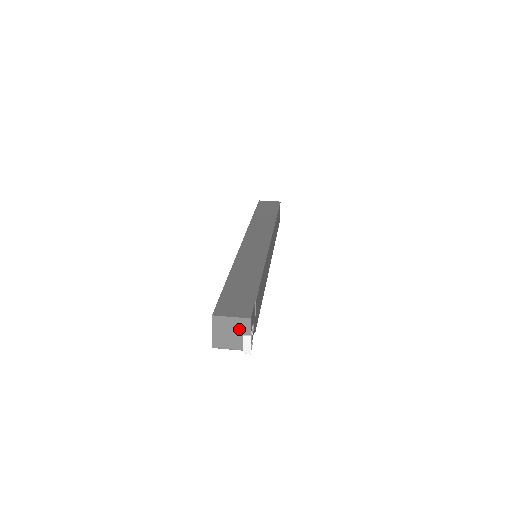
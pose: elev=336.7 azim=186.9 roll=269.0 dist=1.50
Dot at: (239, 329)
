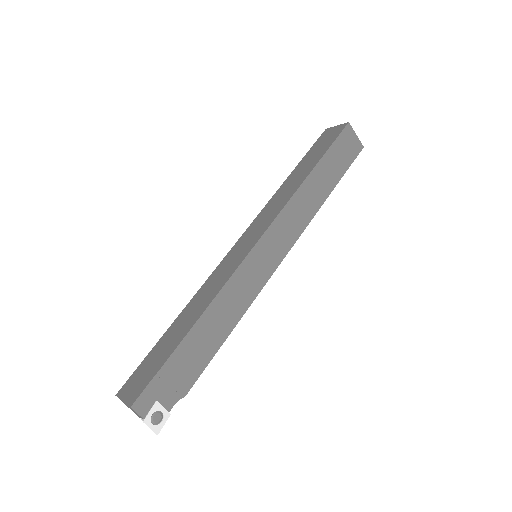
Dot at: (135, 412)
